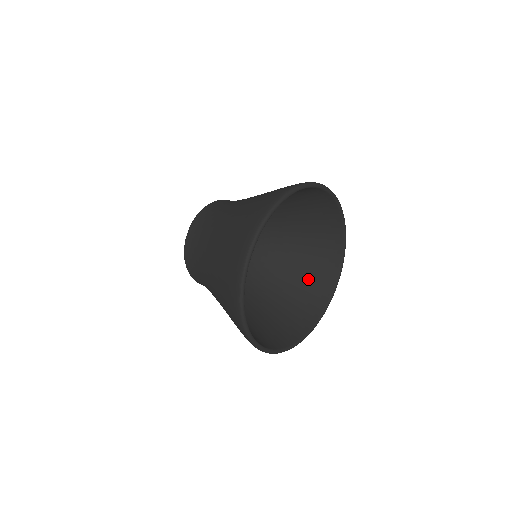
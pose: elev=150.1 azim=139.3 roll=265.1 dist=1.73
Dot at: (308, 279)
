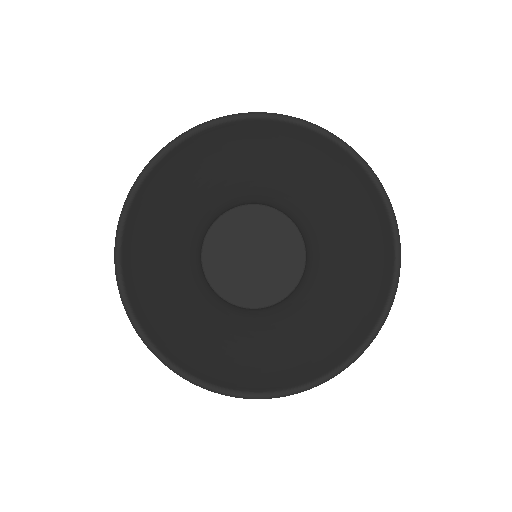
Dot at: (340, 320)
